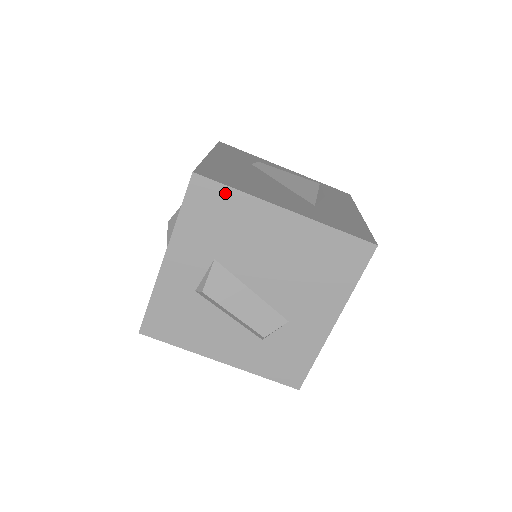
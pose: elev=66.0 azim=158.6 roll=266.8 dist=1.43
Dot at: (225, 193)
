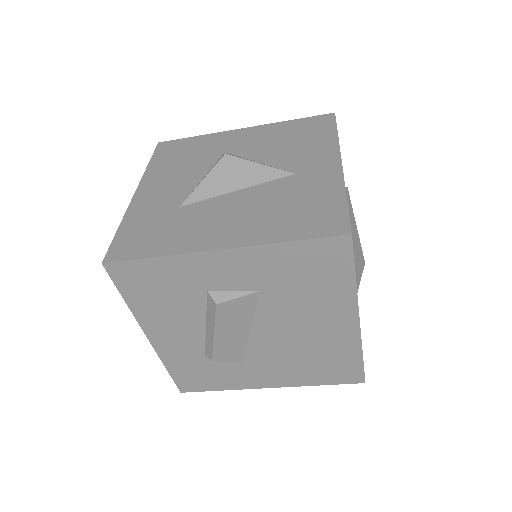
Dot at: (345, 271)
